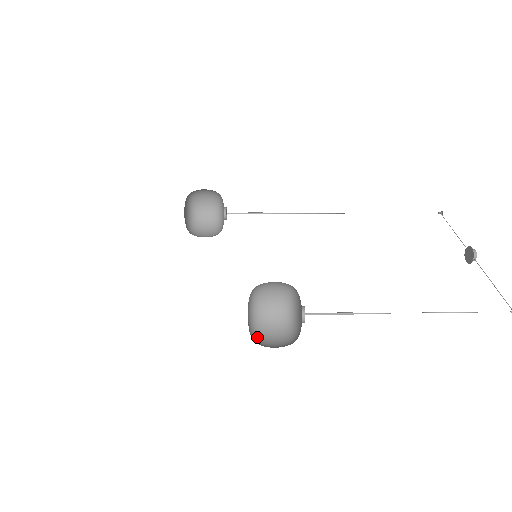
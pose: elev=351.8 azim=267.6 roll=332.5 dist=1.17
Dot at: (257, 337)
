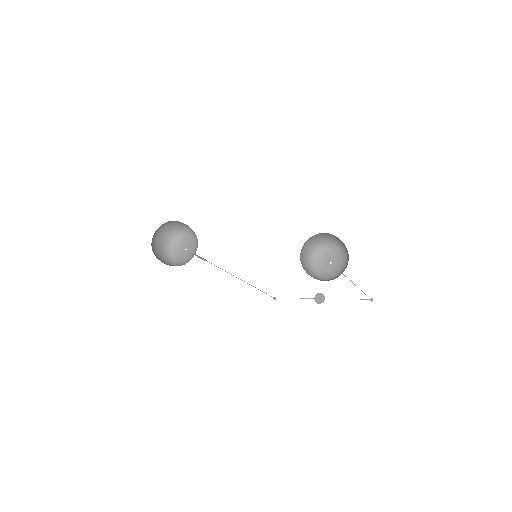
Dot at: occluded
